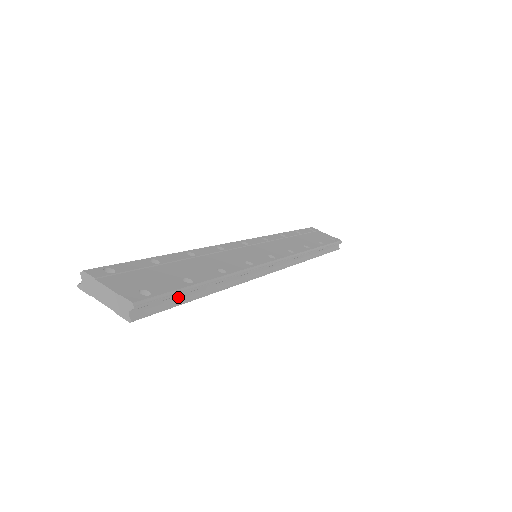
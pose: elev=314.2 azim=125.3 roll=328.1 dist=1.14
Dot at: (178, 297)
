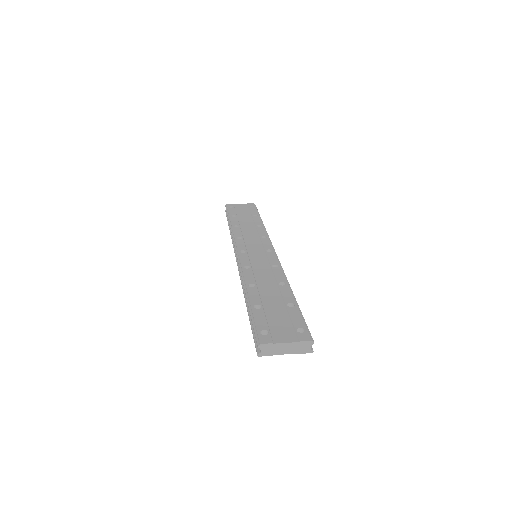
Dot at: occluded
